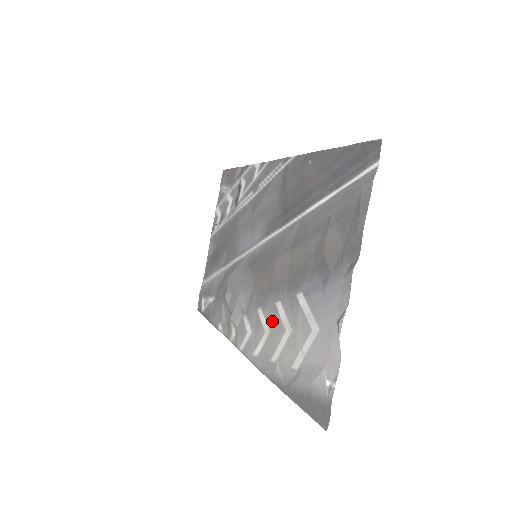
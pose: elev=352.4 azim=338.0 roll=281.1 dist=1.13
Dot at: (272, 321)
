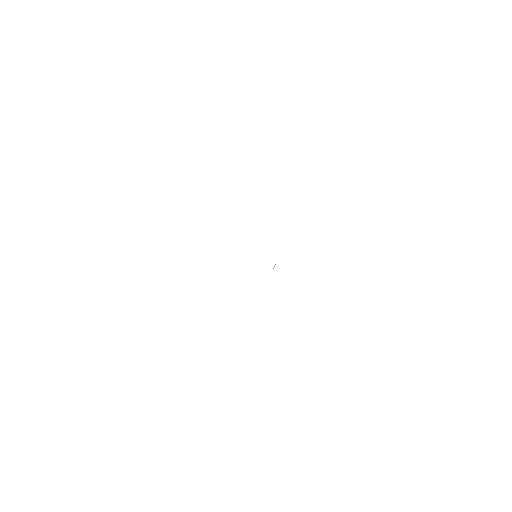
Dot at: occluded
